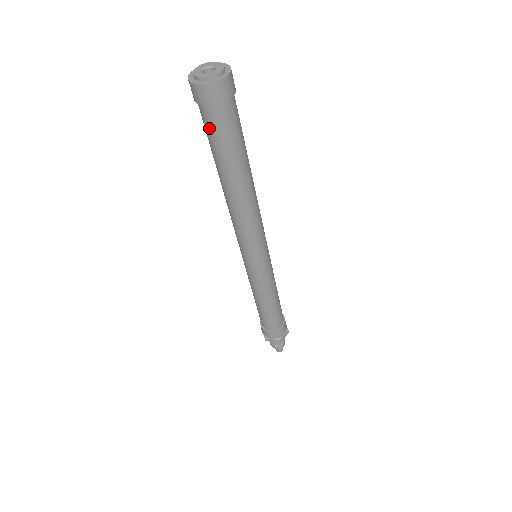
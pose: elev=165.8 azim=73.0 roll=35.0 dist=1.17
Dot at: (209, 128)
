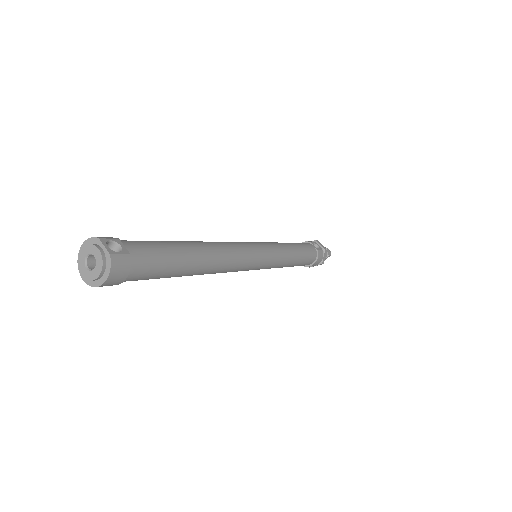
Dot at: occluded
